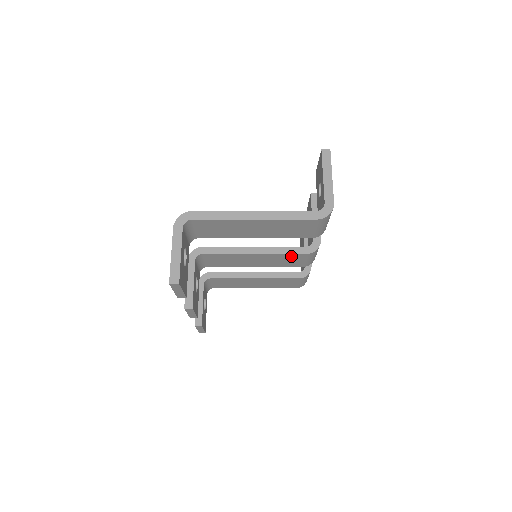
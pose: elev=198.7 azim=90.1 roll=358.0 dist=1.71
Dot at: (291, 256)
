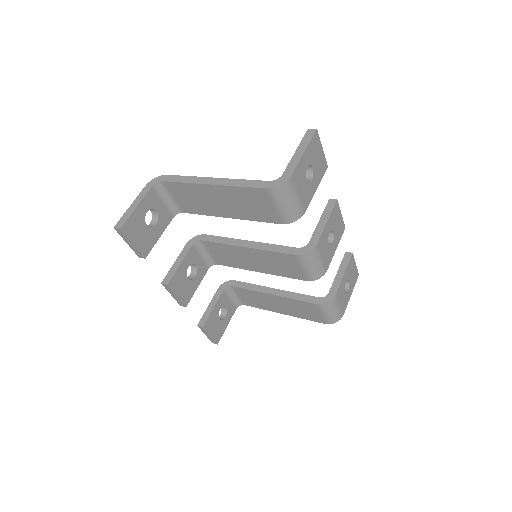
Dot at: (282, 257)
